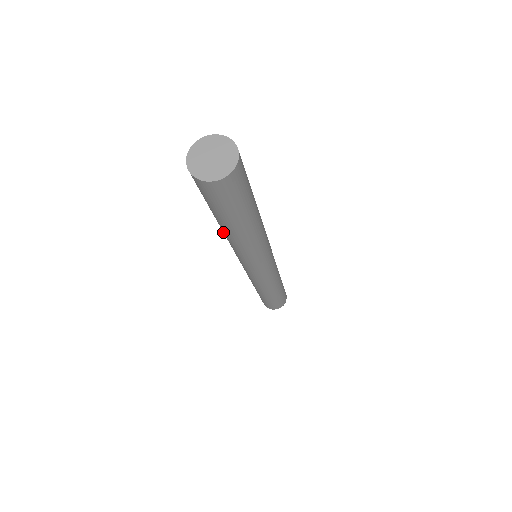
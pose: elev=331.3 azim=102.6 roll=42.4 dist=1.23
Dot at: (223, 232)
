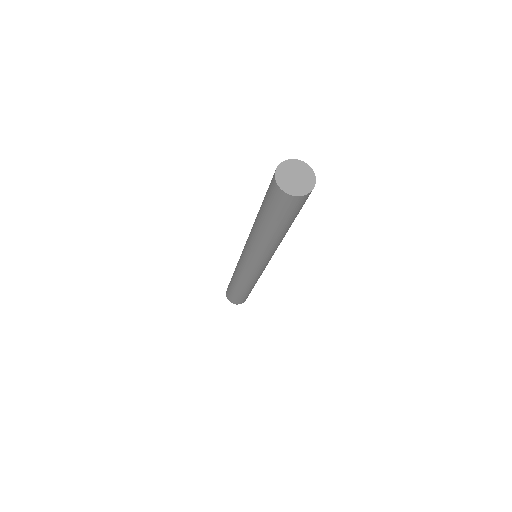
Dot at: (260, 238)
